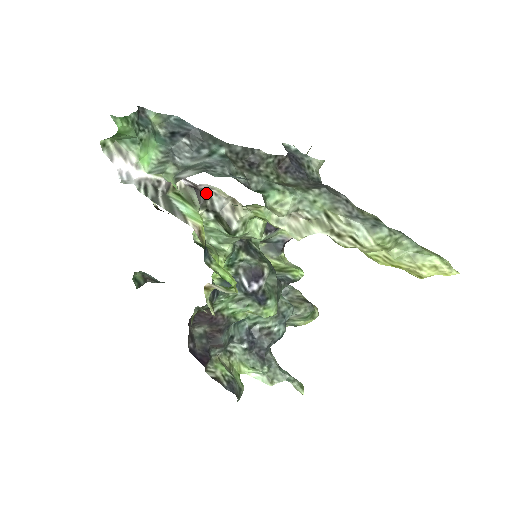
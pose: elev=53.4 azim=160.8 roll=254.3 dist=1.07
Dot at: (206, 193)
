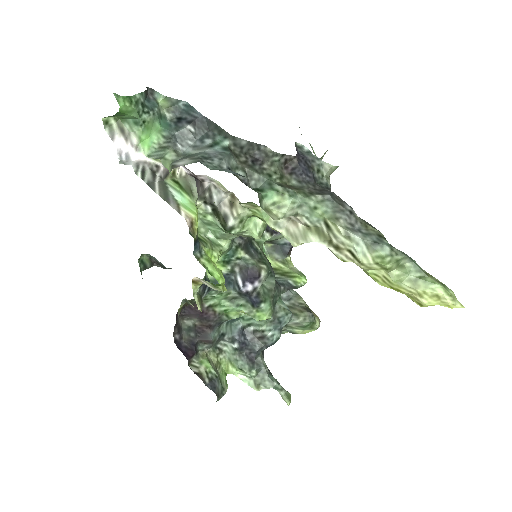
Dot at: (206, 184)
